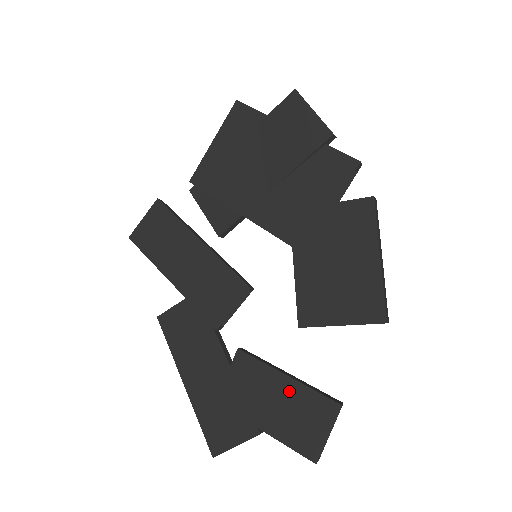
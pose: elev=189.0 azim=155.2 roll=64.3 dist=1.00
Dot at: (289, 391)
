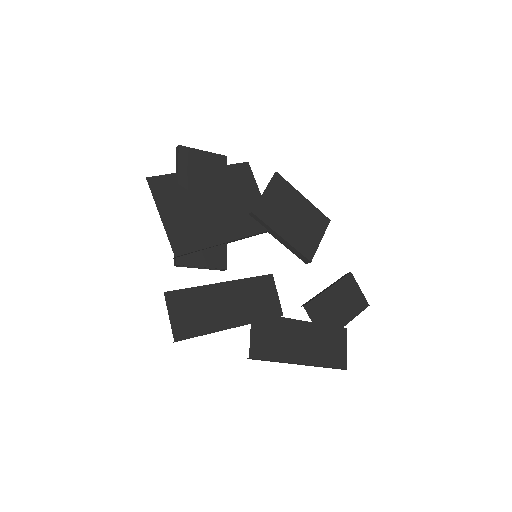
Dot at: (336, 293)
